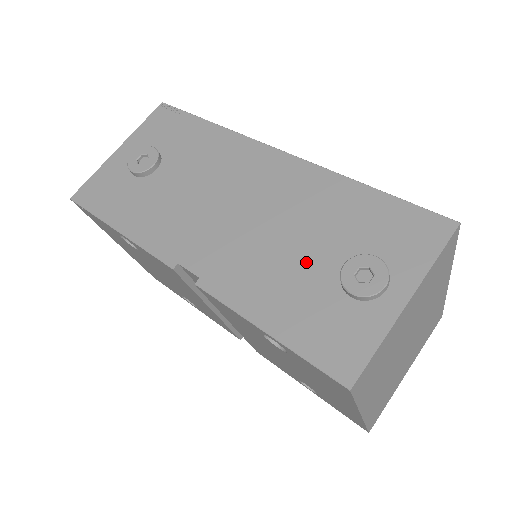
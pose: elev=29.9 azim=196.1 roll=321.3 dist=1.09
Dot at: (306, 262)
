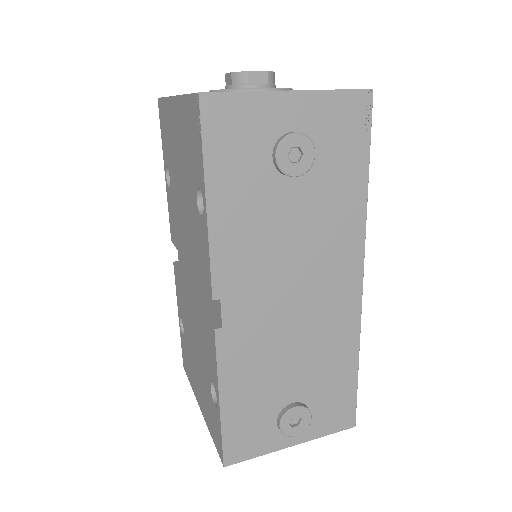
Dot at: (283, 381)
